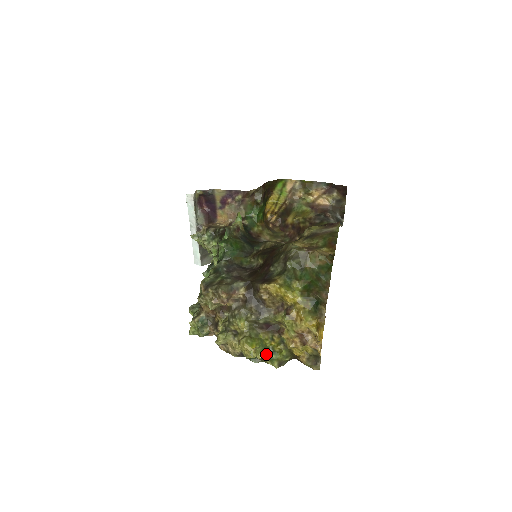
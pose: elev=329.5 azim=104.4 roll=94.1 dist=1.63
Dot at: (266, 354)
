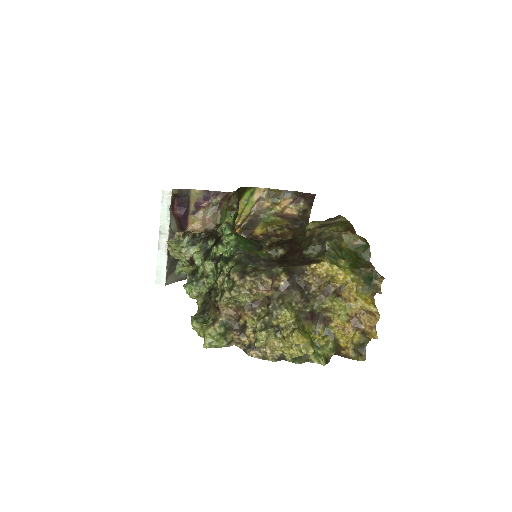
Dot at: occluded
